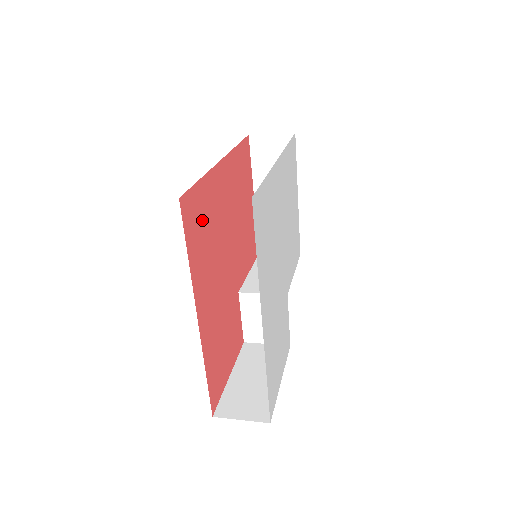
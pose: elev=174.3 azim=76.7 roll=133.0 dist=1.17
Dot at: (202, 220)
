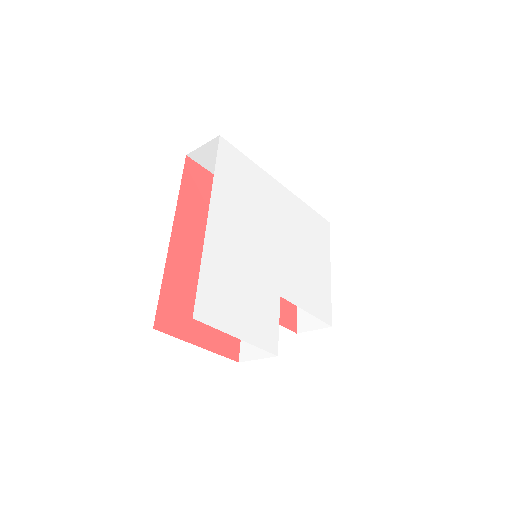
Dot at: (208, 195)
